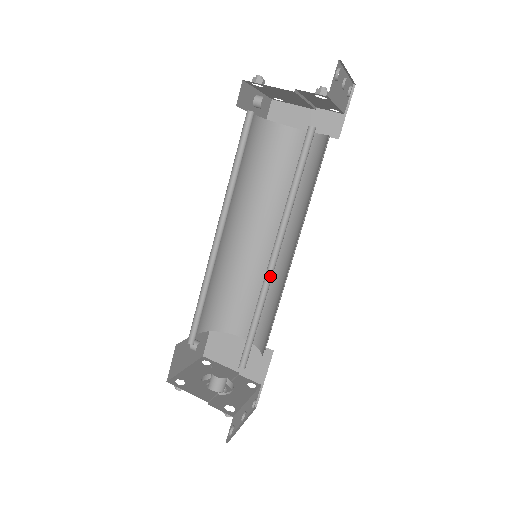
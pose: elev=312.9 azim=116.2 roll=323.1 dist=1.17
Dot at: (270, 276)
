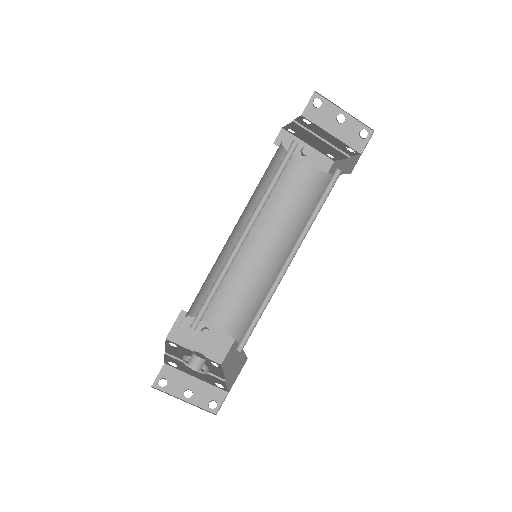
Dot at: occluded
